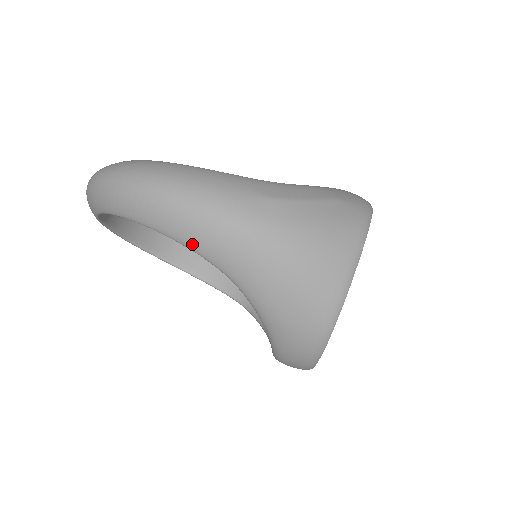
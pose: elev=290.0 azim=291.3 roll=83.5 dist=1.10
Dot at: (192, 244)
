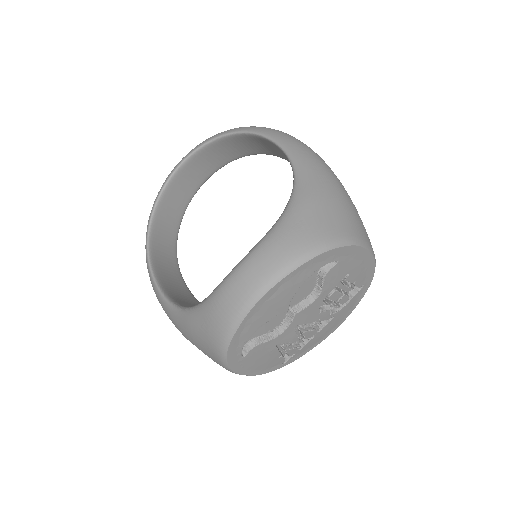
Dot at: (292, 149)
